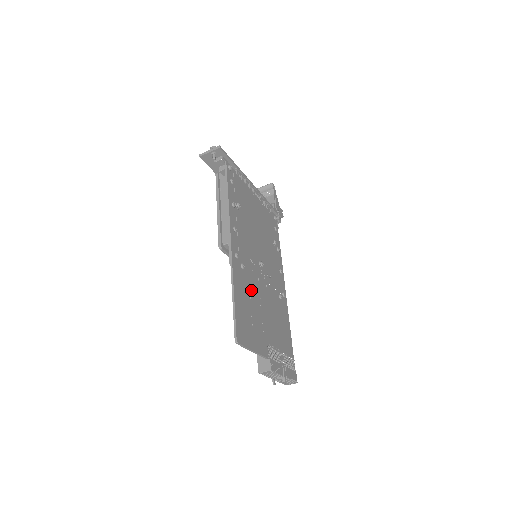
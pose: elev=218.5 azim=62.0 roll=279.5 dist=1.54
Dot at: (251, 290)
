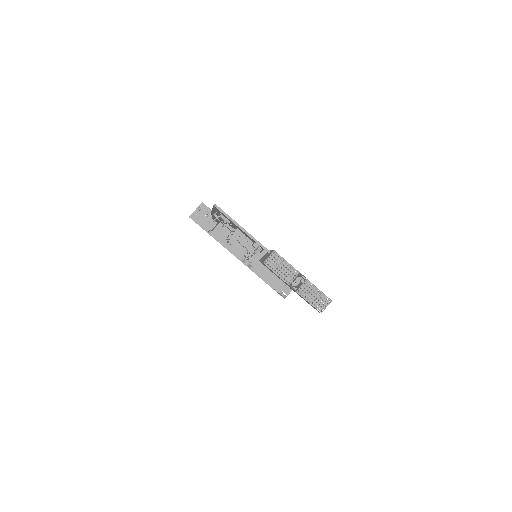
Dot at: occluded
